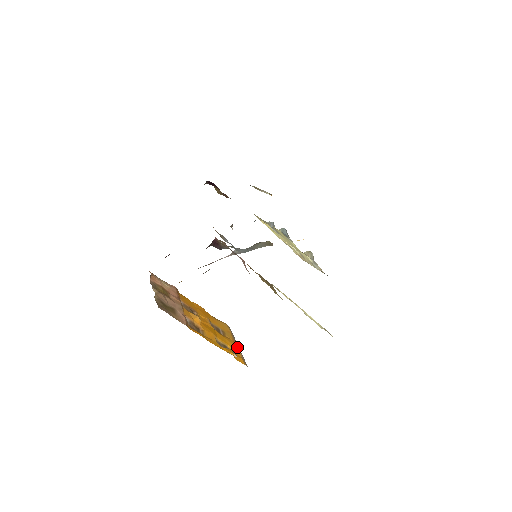
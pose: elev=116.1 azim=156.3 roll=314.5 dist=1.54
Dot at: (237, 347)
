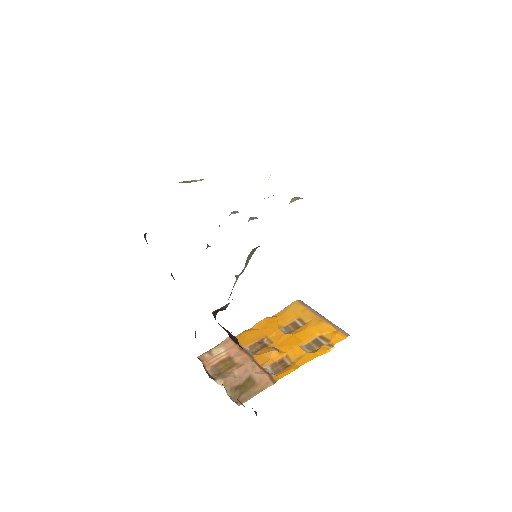
Dot at: (323, 323)
